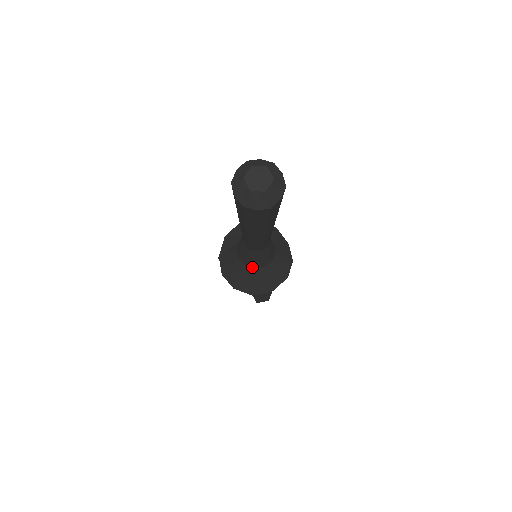
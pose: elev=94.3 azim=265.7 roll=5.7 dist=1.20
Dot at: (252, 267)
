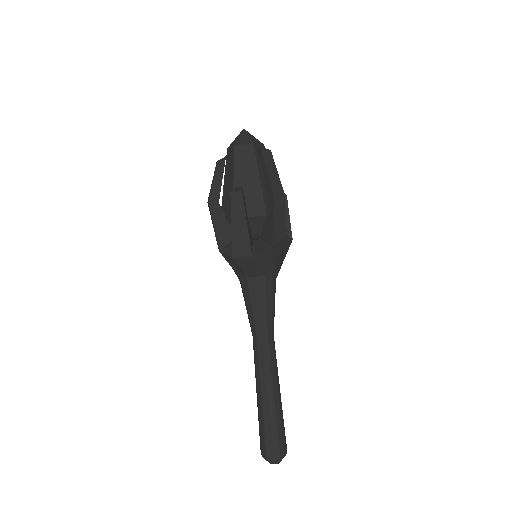
Dot at: occluded
